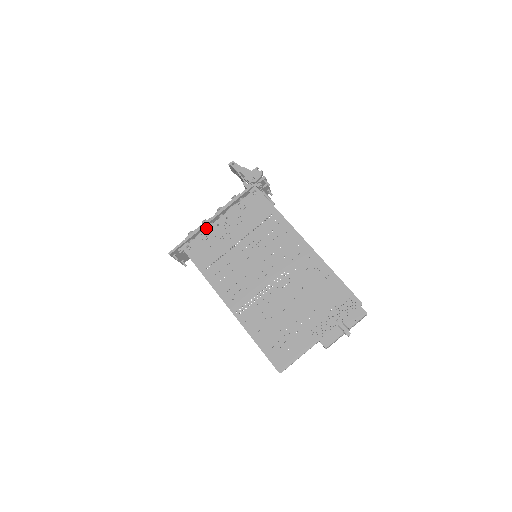
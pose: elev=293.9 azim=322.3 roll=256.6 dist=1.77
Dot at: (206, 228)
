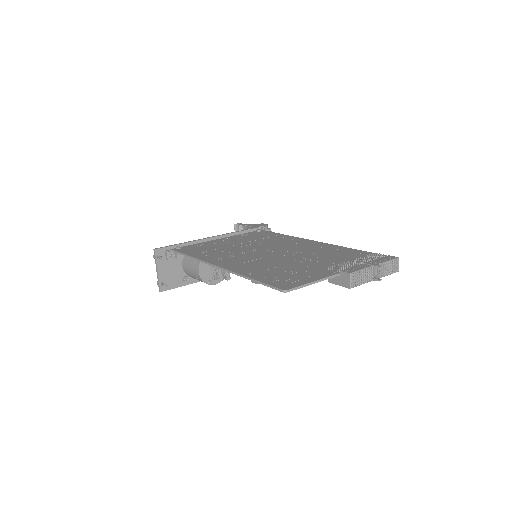
Dot at: occluded
